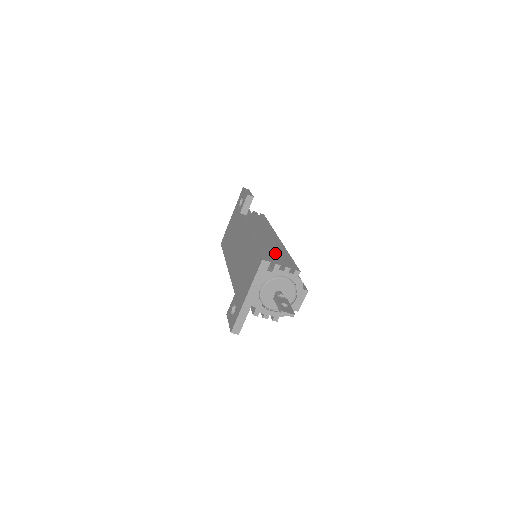
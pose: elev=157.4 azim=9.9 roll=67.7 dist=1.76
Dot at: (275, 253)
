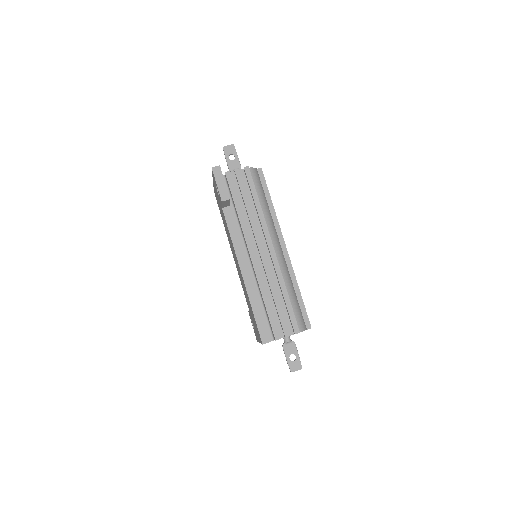
Dot at: (273, 300)
